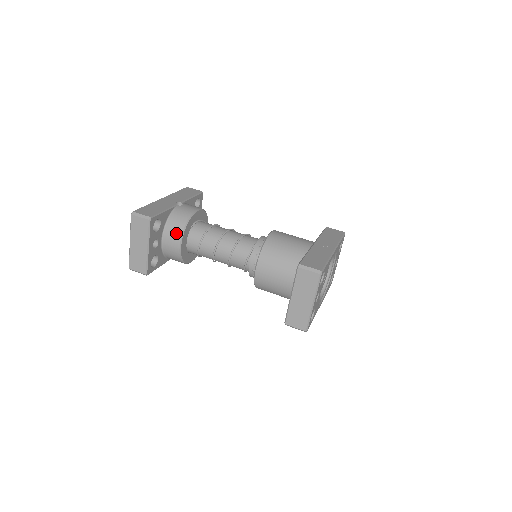
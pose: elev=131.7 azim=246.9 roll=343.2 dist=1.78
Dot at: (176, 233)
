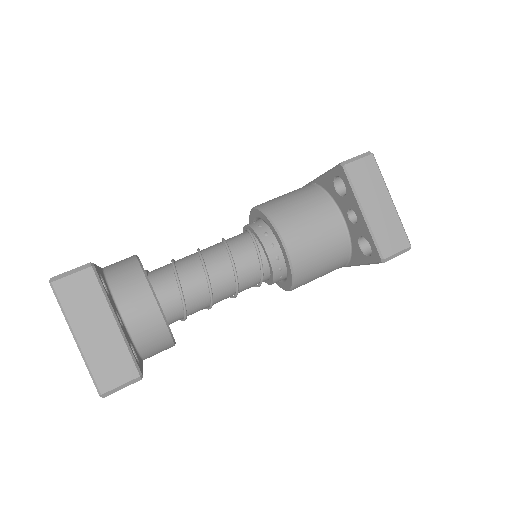
Dot at: (137, 287)
